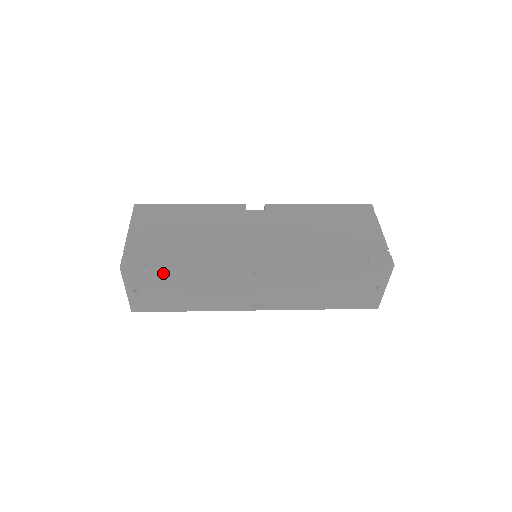
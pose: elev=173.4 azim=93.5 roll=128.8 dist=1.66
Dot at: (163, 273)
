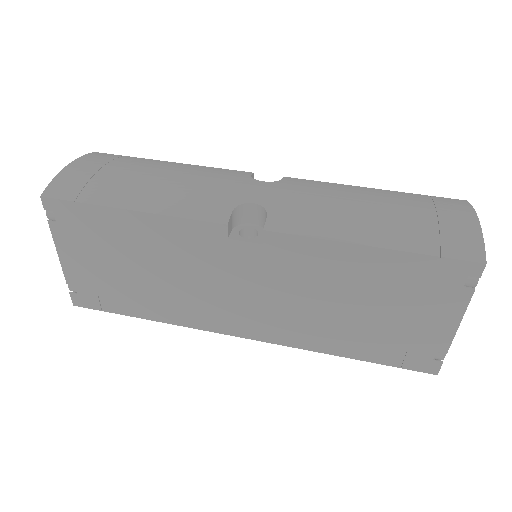
Dot at: occluded
